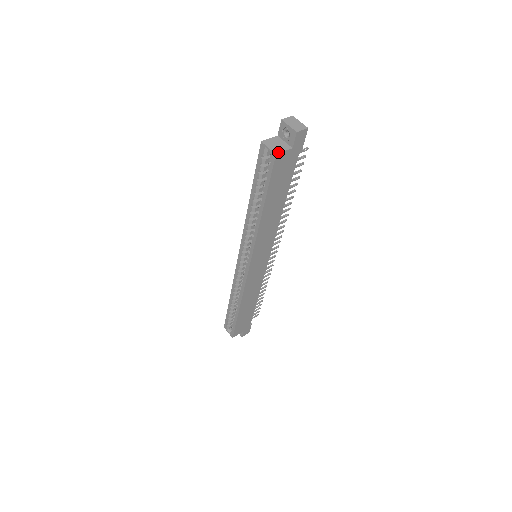
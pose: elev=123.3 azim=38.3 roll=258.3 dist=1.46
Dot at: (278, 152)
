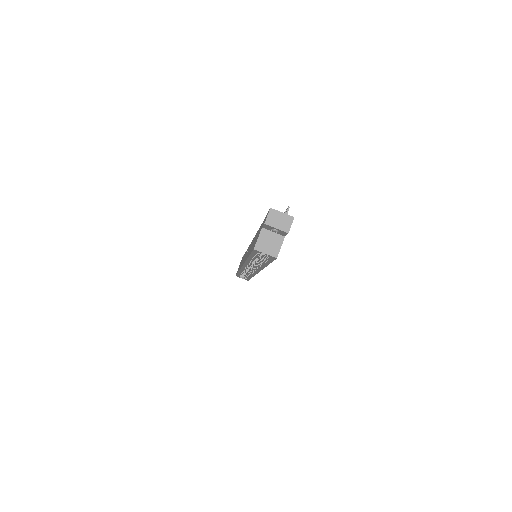
Dot at: (277, 254)
